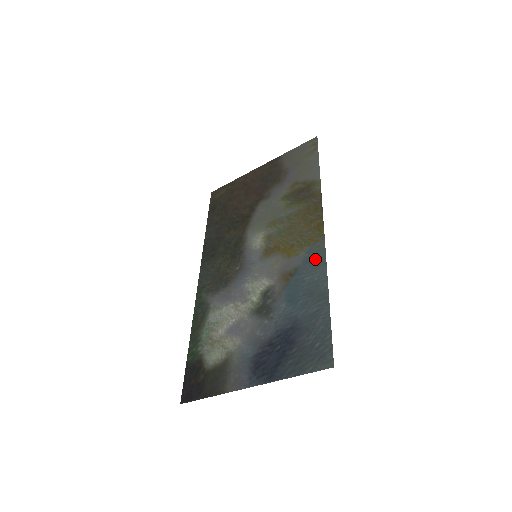
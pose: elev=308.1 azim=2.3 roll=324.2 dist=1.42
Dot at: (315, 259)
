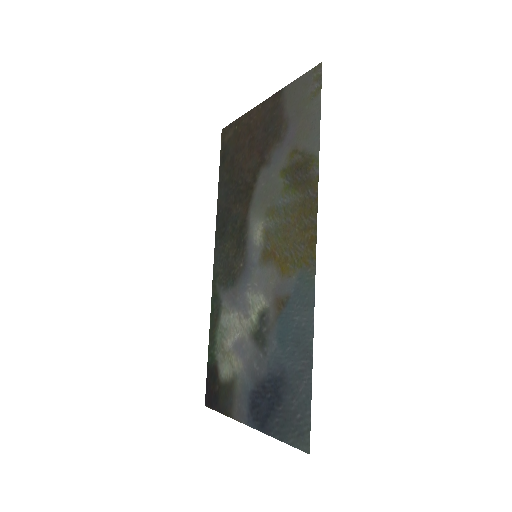
Dot at: (304, 294)
